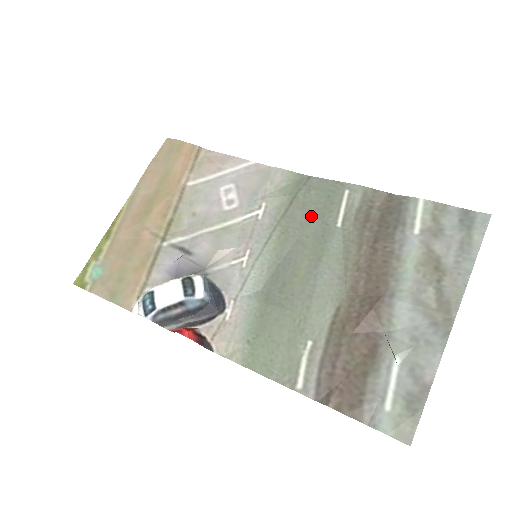
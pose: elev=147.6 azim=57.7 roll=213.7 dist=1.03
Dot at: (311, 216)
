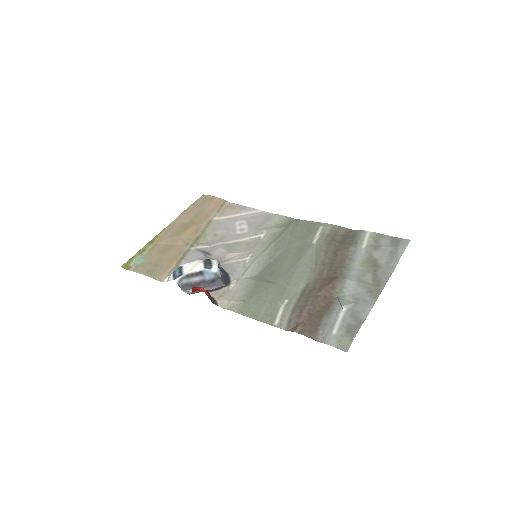
Dot at: (296, 238)
